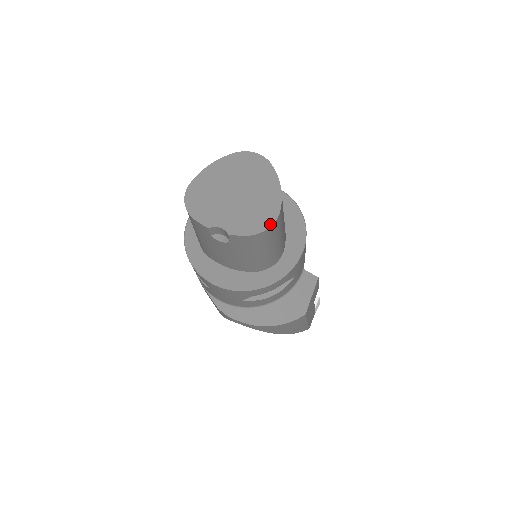
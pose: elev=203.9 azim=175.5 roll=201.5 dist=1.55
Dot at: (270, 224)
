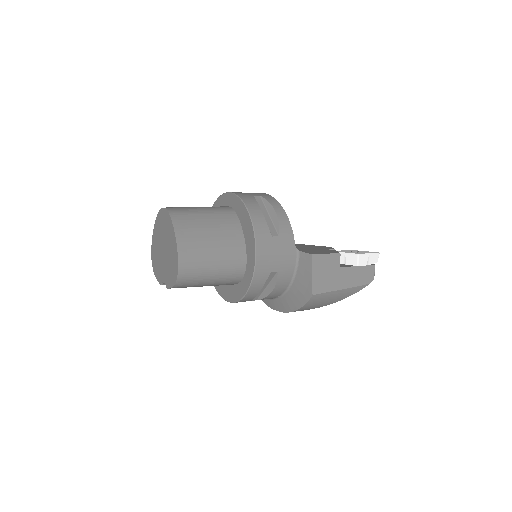
Dot at: (176, 275)
